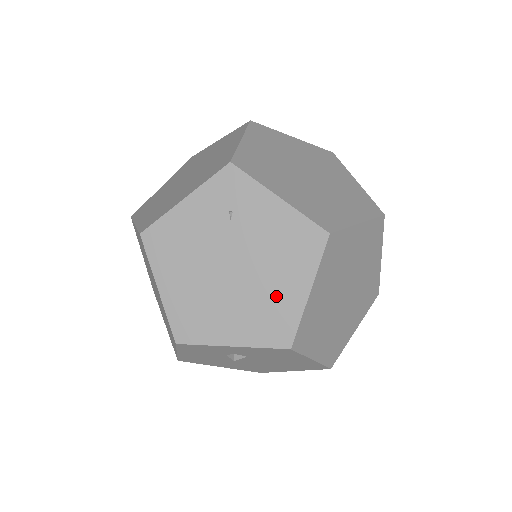
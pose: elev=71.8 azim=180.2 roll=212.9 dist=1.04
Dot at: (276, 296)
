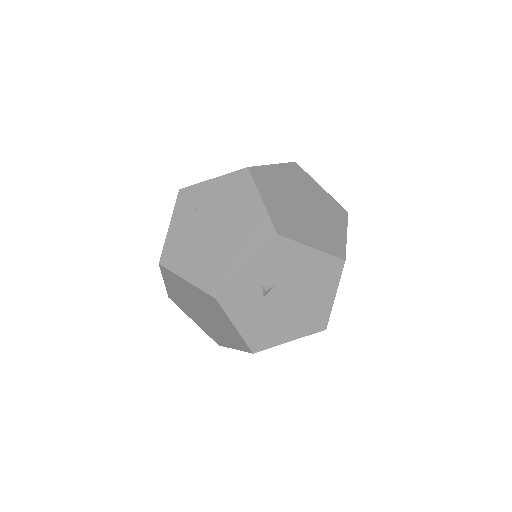
Dot at: (247, 219)
